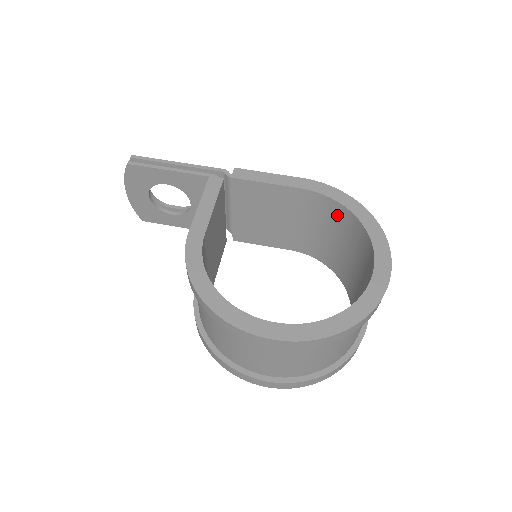
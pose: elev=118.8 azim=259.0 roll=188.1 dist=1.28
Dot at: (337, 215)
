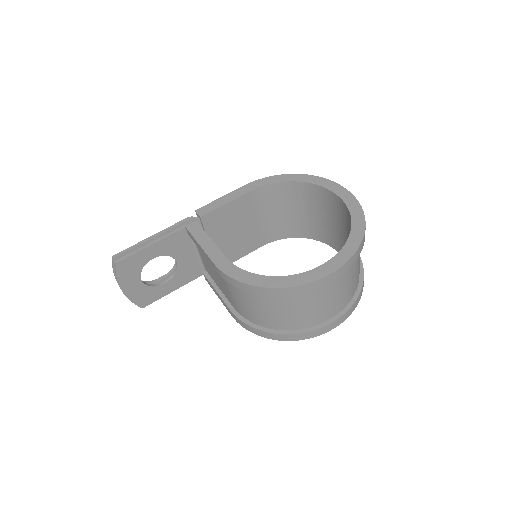
Dot at: (283, 192)
